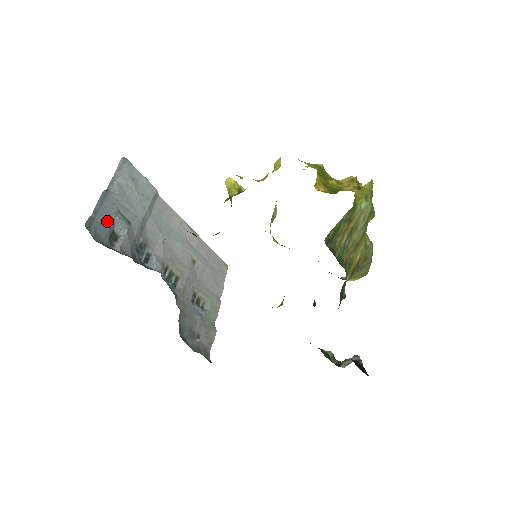
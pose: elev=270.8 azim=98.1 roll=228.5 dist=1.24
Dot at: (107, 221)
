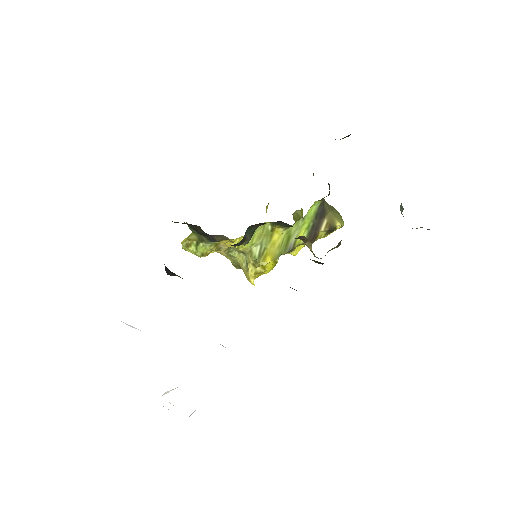
Dot at: occluded
